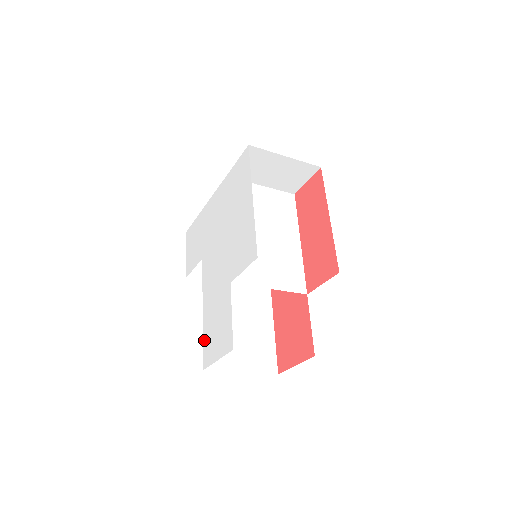
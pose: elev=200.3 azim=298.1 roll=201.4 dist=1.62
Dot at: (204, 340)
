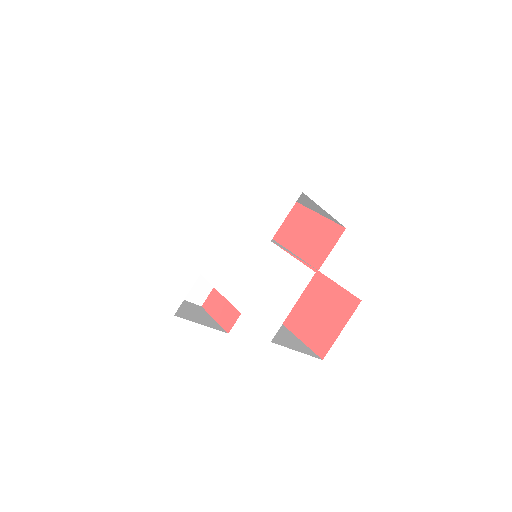
Dot at: (253, 319)
